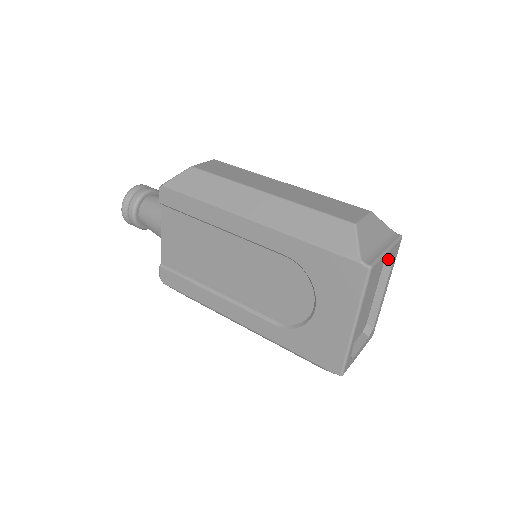
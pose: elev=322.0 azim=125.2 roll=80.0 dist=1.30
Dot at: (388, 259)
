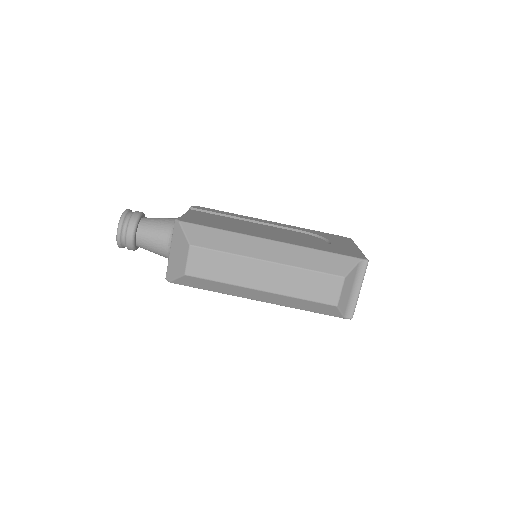
Dot at: occluded
